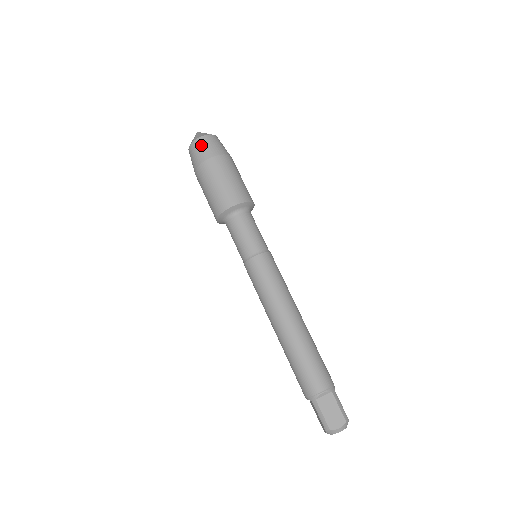
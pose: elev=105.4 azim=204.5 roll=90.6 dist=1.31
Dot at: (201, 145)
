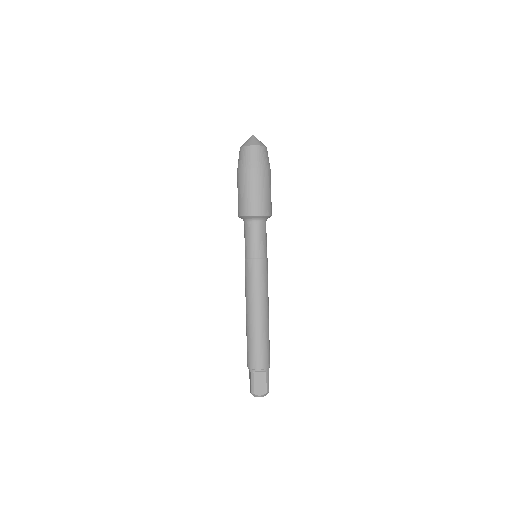
Dot at: (251, 153)
